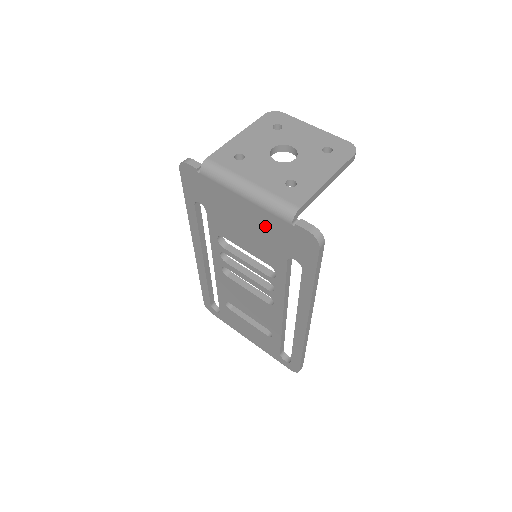
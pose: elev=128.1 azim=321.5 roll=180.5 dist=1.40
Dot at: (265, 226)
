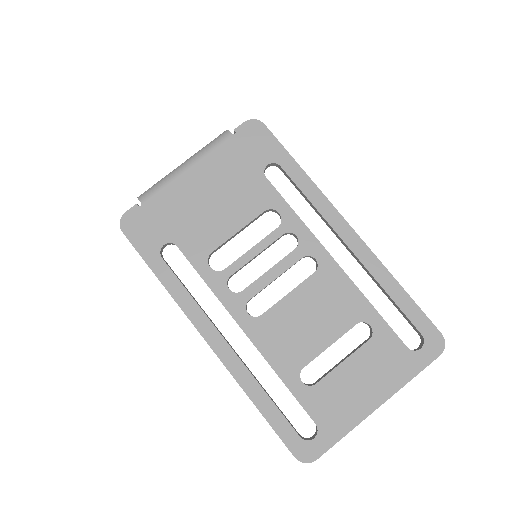
Dot at: (223, 170)
